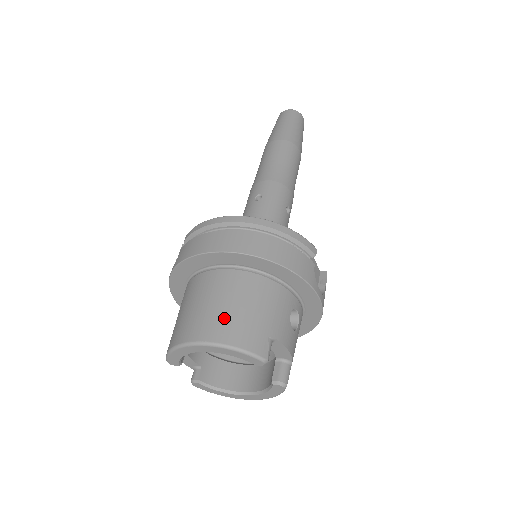
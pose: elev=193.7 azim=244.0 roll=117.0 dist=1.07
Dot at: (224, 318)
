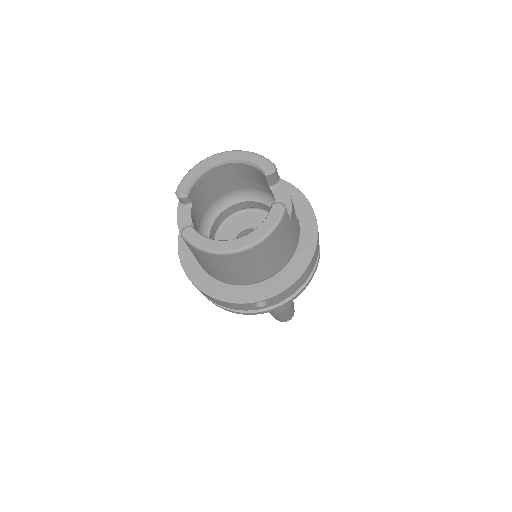
Dot at: occluded
